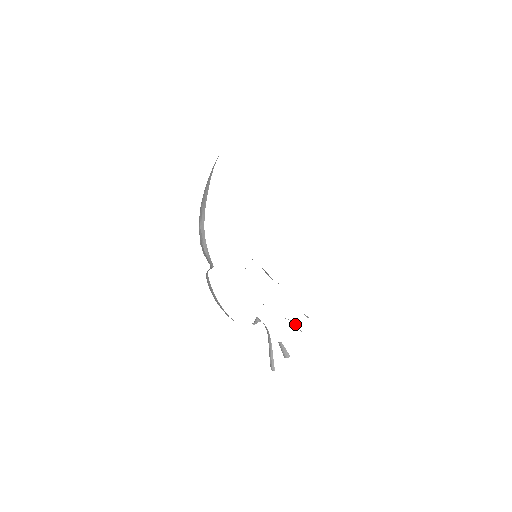
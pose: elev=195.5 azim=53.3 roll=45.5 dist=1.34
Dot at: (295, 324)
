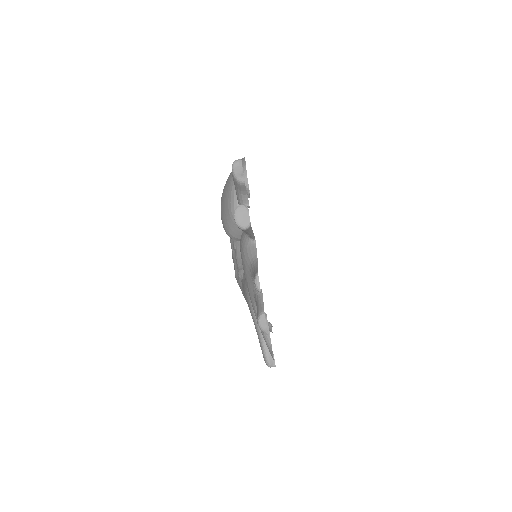
Dot at: (256, 265)
